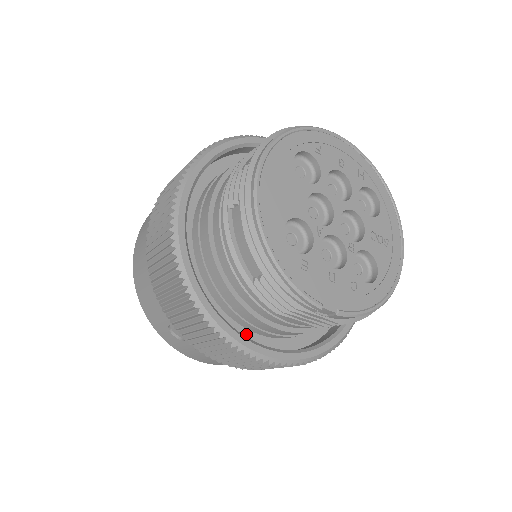
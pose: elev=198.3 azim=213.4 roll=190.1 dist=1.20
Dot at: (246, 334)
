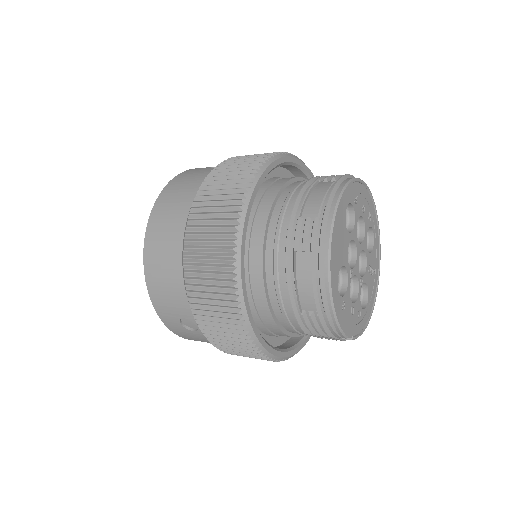
Dot at: occluded
